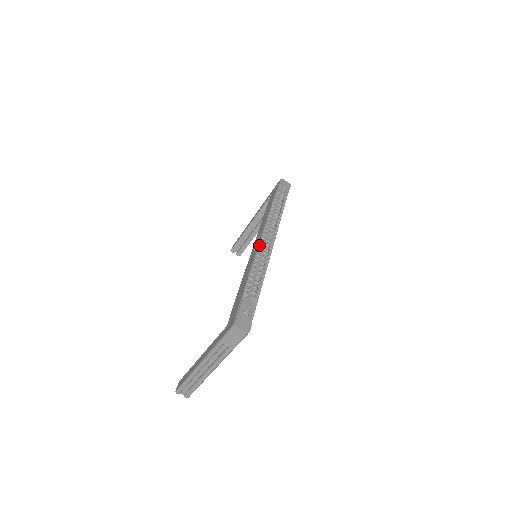
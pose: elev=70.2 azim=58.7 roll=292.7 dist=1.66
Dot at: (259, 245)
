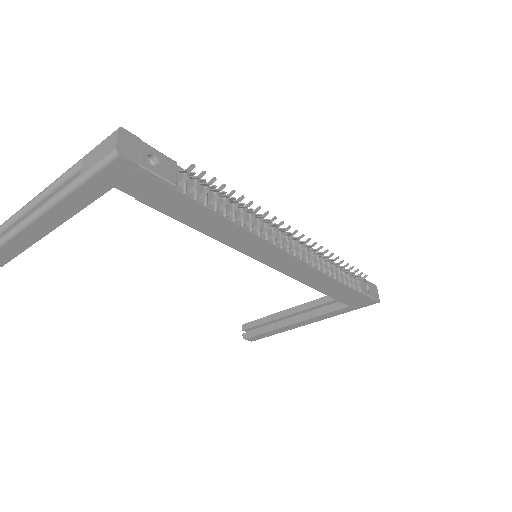
Dot at: occluded
